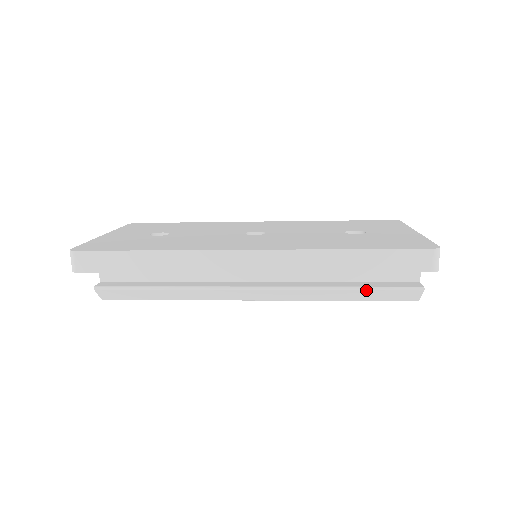
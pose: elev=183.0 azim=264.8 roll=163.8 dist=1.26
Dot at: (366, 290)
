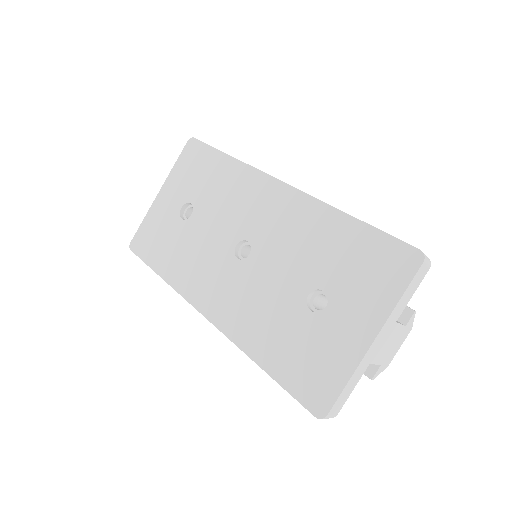
Dot at: occluded
